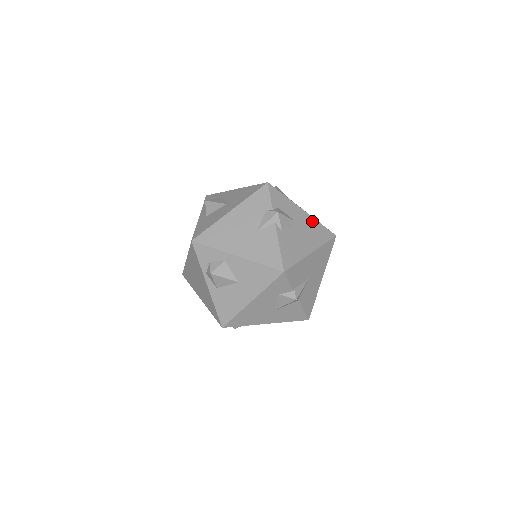
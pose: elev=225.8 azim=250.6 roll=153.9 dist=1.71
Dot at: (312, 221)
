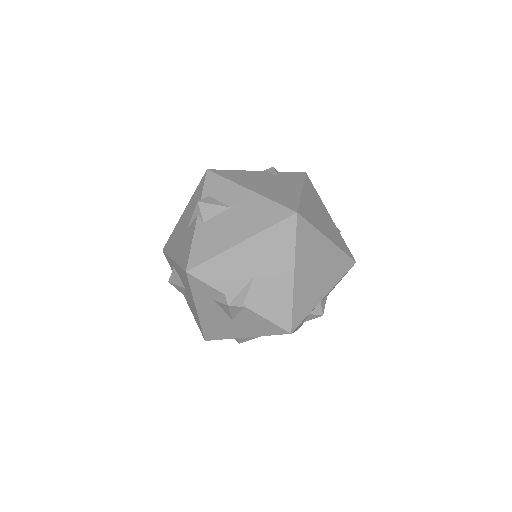
Dot at: (259, 201)
